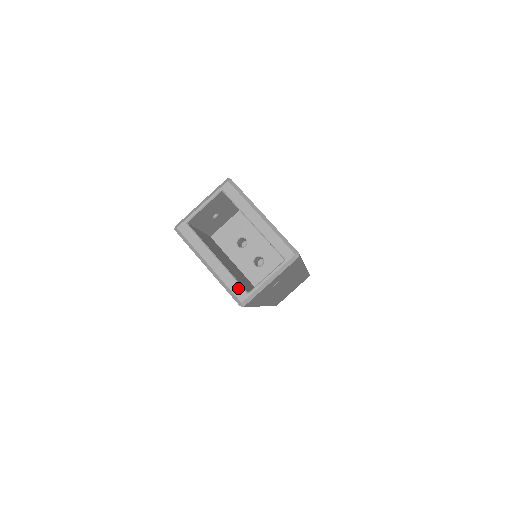
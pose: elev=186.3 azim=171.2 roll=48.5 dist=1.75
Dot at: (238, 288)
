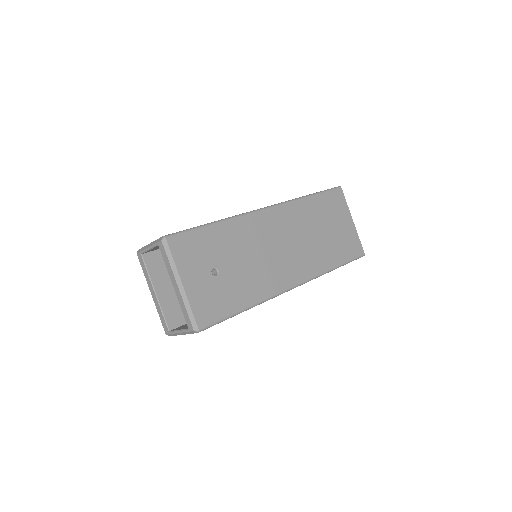
Dot at: (164, 324)
